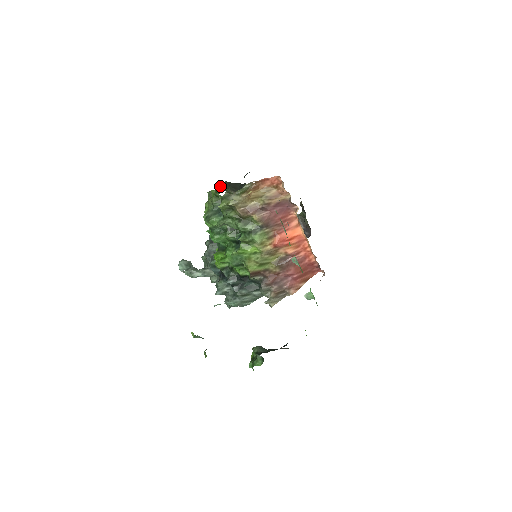
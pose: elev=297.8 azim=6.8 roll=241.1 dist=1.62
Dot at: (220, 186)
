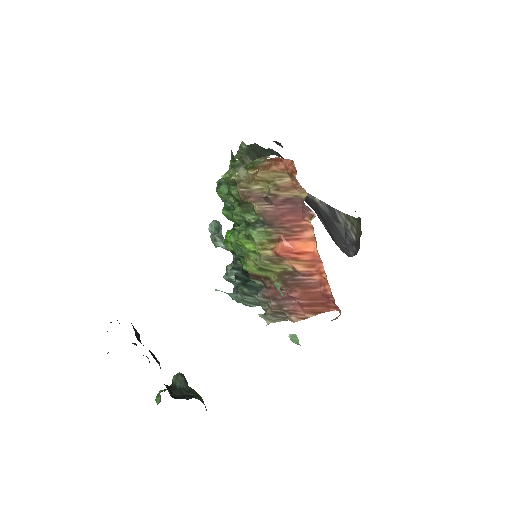
Dot at: (241, 148)
